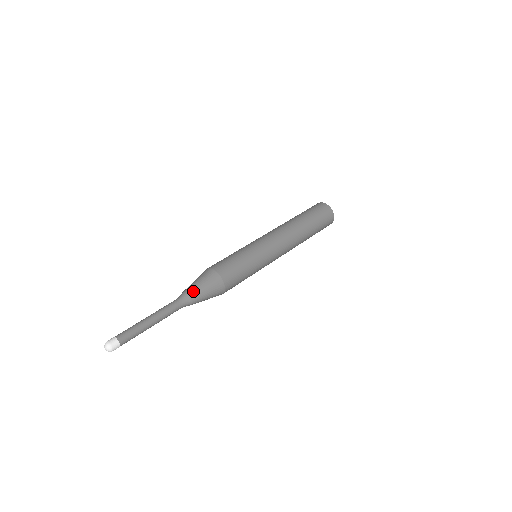
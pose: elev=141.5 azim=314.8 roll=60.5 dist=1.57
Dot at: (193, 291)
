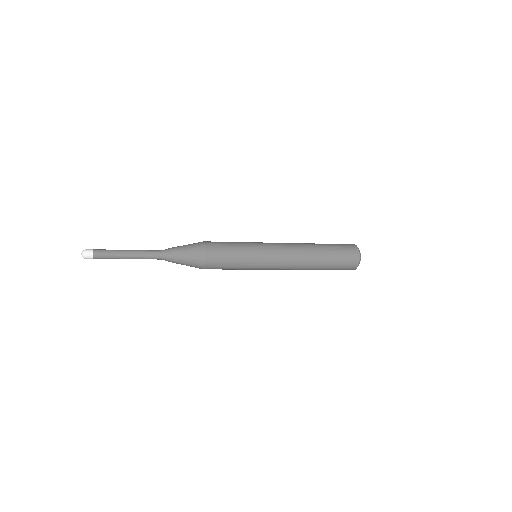
Dot at: (176, 247)
